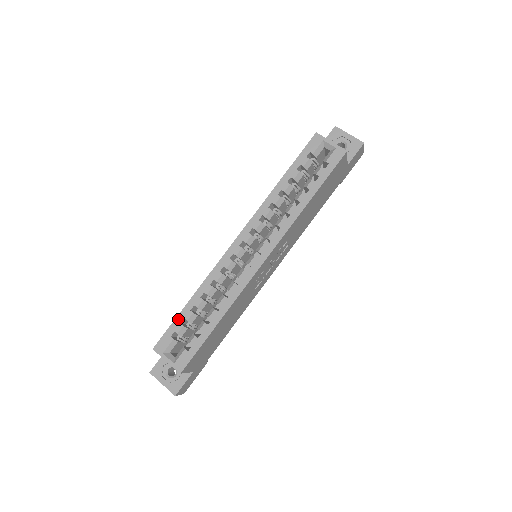
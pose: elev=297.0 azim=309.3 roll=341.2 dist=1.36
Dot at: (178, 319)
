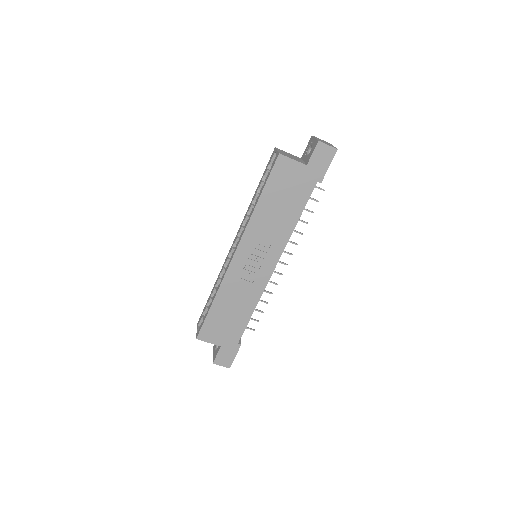
Dot at: (207, 303)
